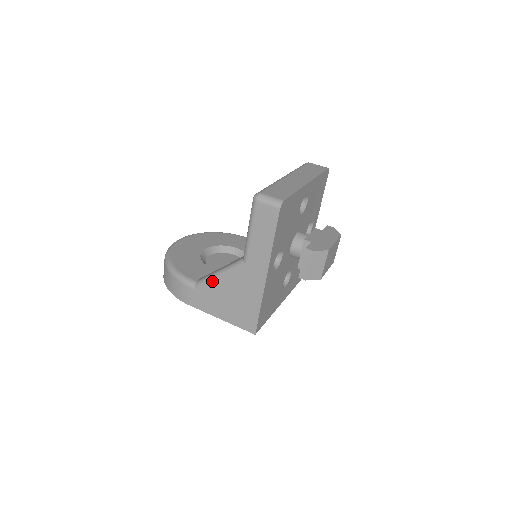
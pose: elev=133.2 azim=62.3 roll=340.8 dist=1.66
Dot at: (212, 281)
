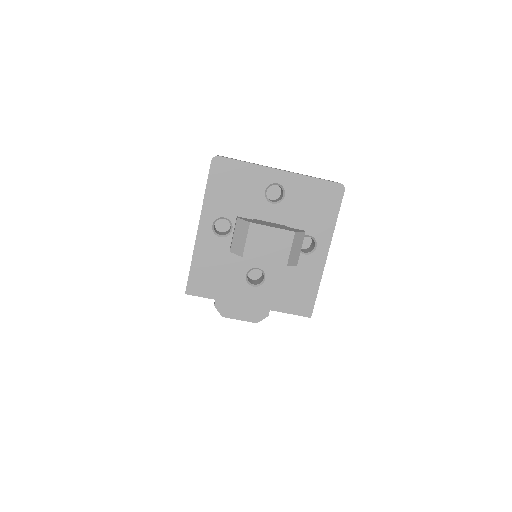
Dot at: occluded
